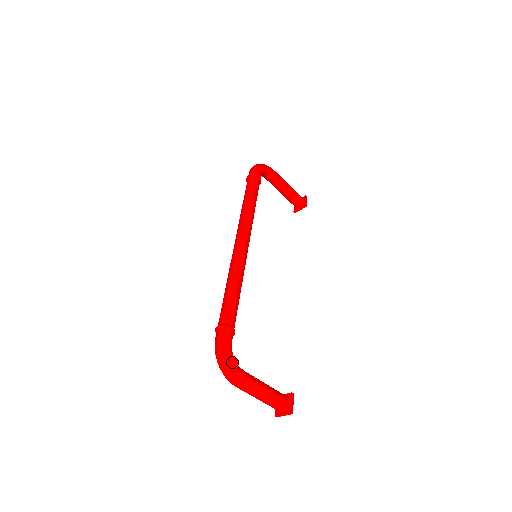
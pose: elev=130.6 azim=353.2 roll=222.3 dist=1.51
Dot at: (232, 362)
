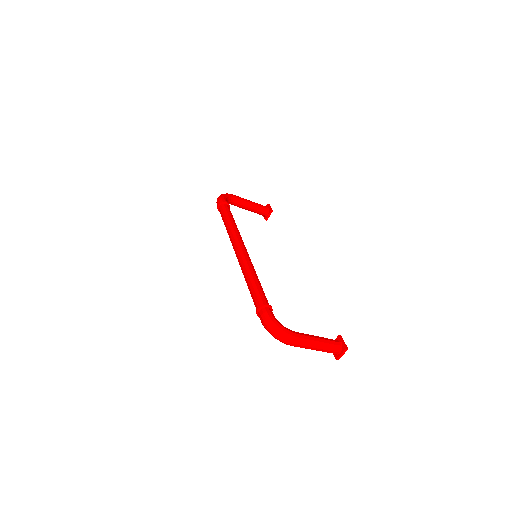
Dot at: (282, 327)
